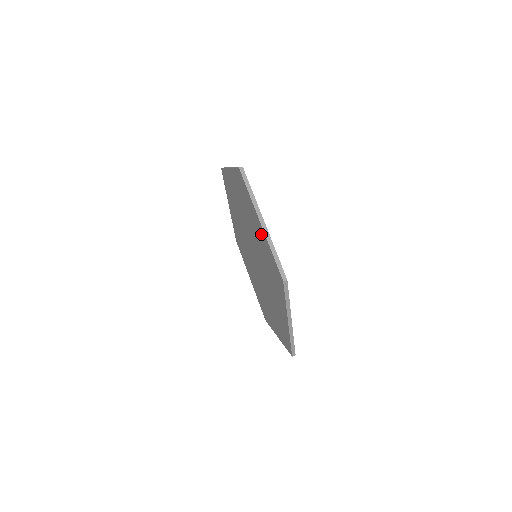
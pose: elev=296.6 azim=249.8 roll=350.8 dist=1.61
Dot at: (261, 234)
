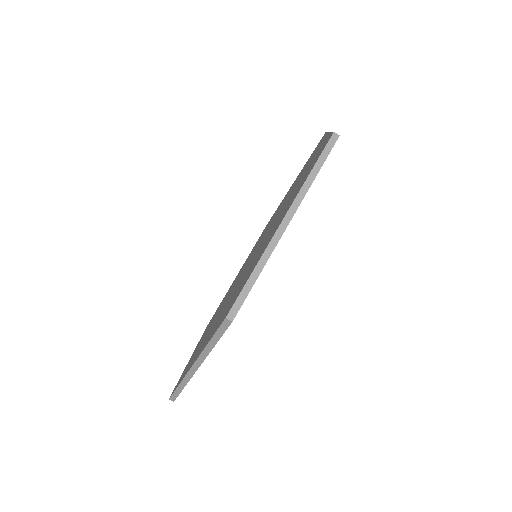
Dot at: (271, 235)
